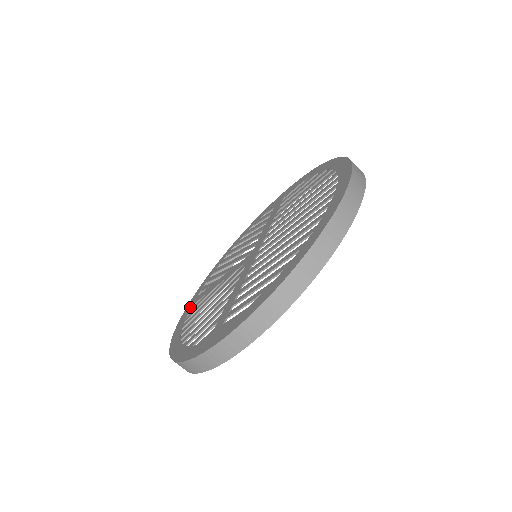
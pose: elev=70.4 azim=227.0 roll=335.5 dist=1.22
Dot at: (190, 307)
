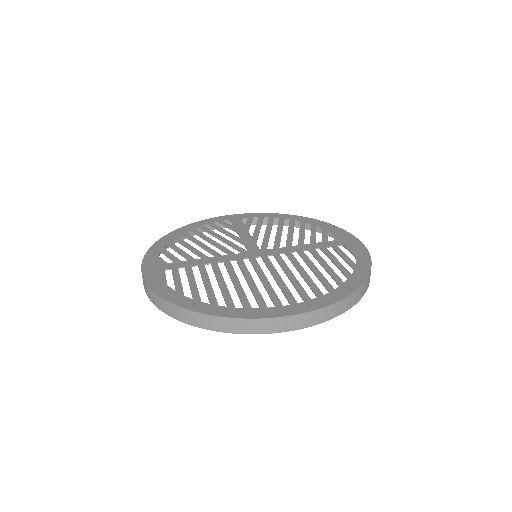
Dot at: (228, 219)
